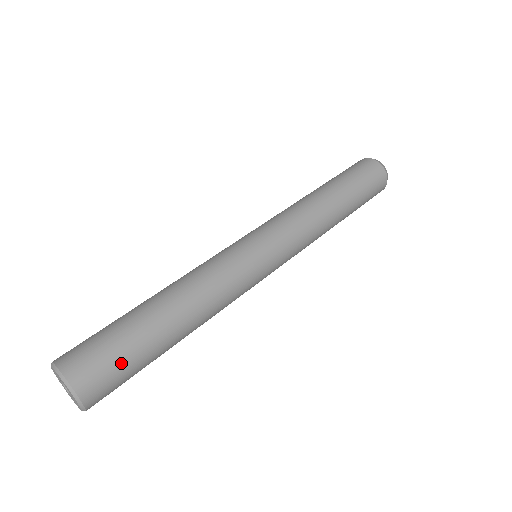
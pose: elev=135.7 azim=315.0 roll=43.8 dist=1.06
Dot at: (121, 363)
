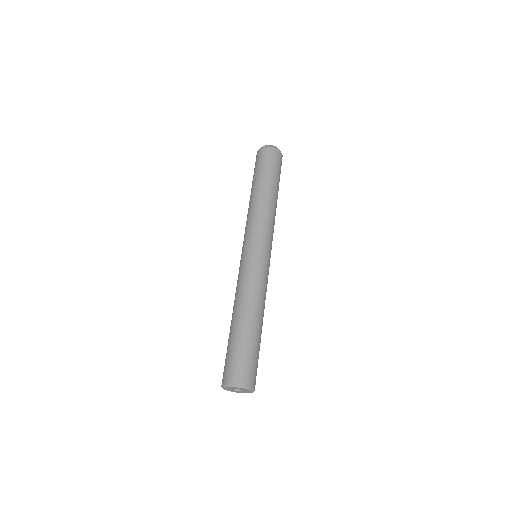
Dot at: (256, 361)
